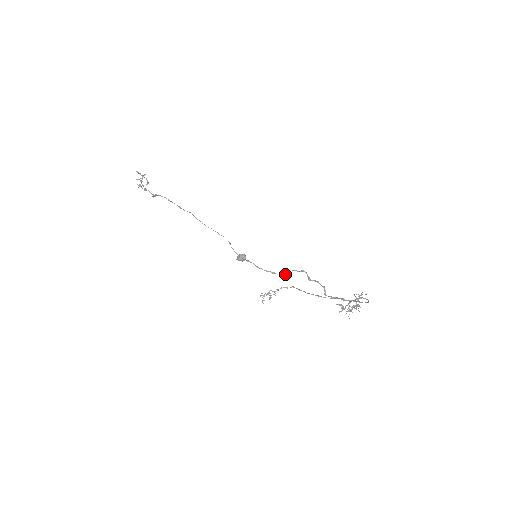
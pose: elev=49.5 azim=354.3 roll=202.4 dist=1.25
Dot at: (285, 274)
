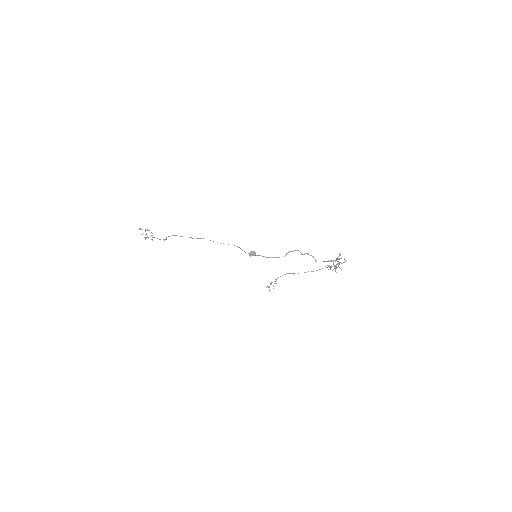
Dot at: occluded
